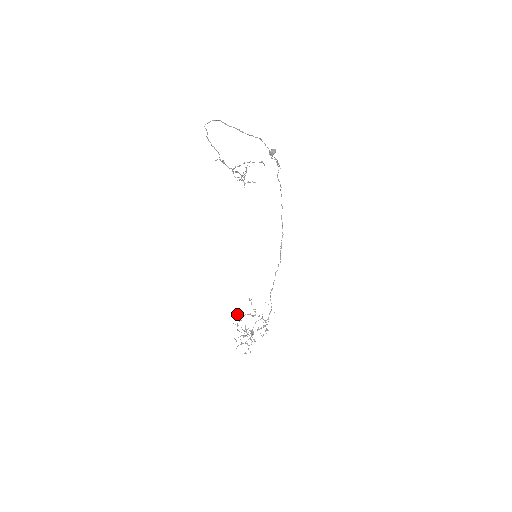
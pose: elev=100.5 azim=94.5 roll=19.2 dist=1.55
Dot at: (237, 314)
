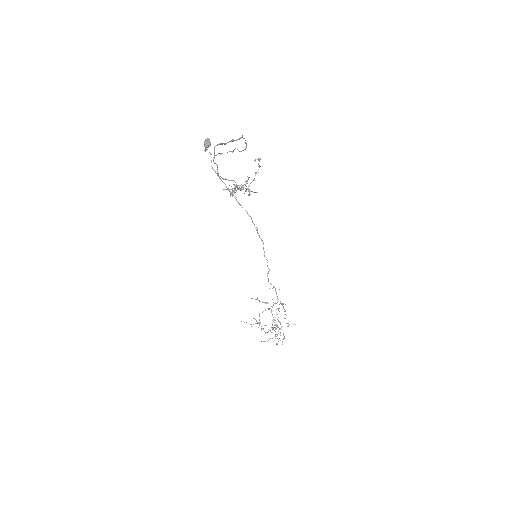
Dot at: occluded
